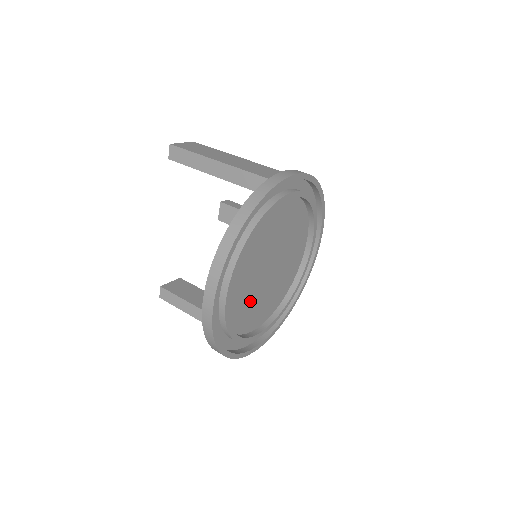
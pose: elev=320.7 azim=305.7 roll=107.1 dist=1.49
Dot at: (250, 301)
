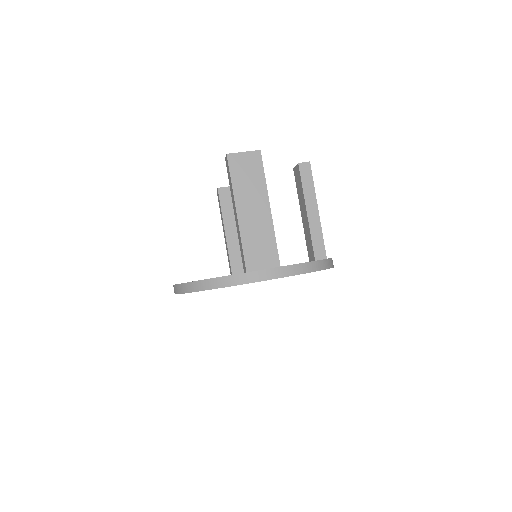
Dot at: occluded
